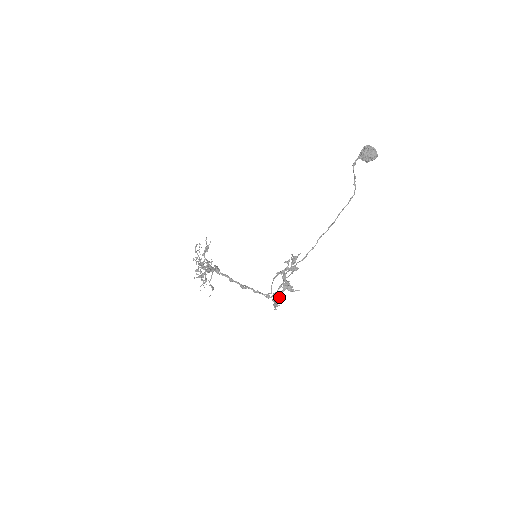
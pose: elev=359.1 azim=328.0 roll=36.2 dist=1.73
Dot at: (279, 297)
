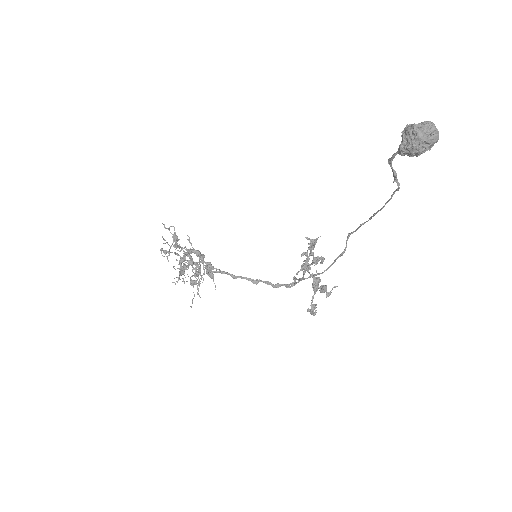
Dot at: (314, 305)
